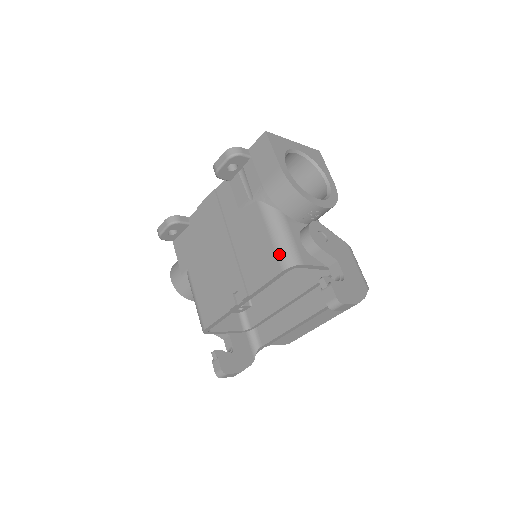
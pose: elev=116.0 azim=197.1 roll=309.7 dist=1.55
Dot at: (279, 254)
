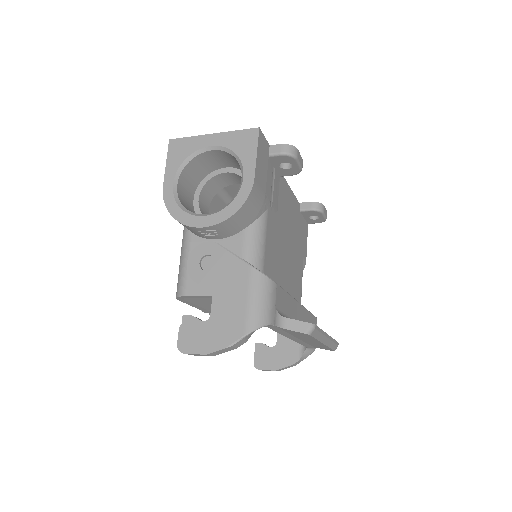
Dot at: occluded
